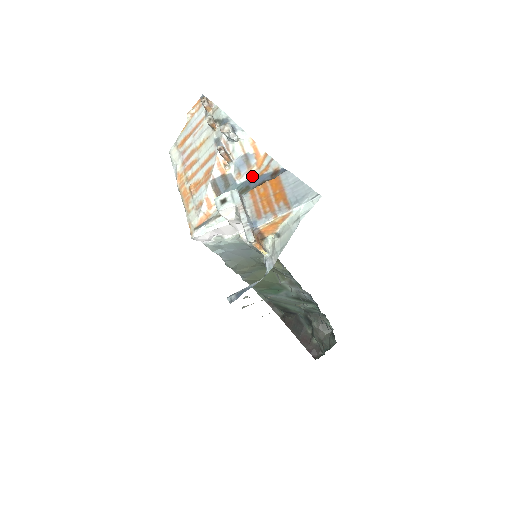
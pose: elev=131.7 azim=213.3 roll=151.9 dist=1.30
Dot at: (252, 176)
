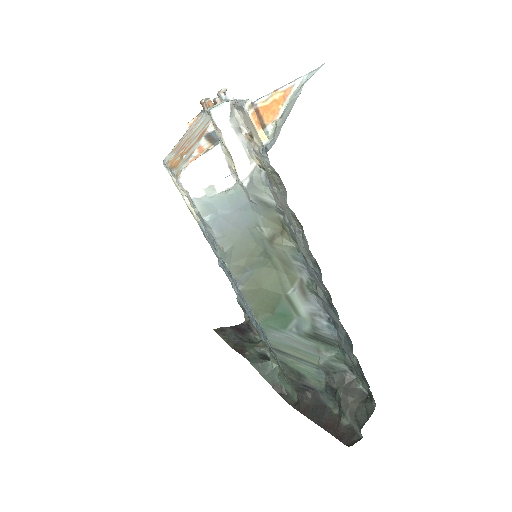
Dot at: occluded
